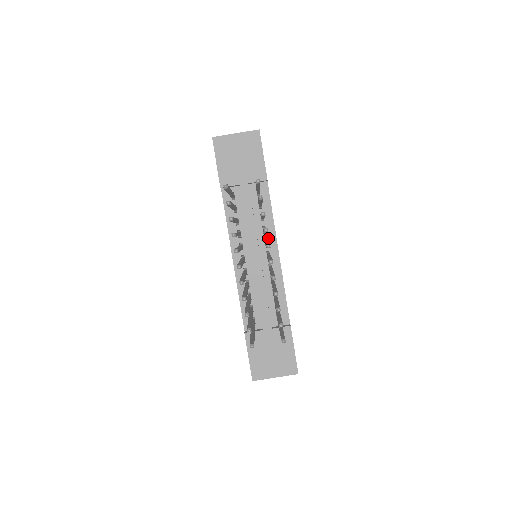
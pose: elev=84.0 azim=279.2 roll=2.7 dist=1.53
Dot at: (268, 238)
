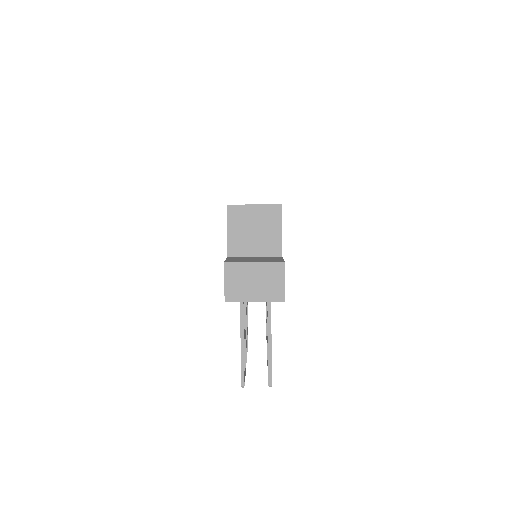
Dot at: occluded
